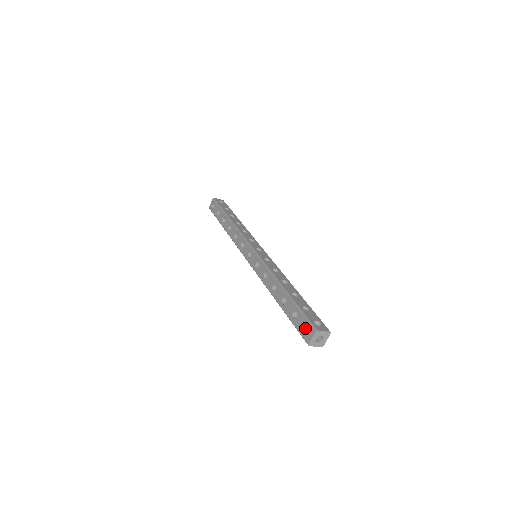
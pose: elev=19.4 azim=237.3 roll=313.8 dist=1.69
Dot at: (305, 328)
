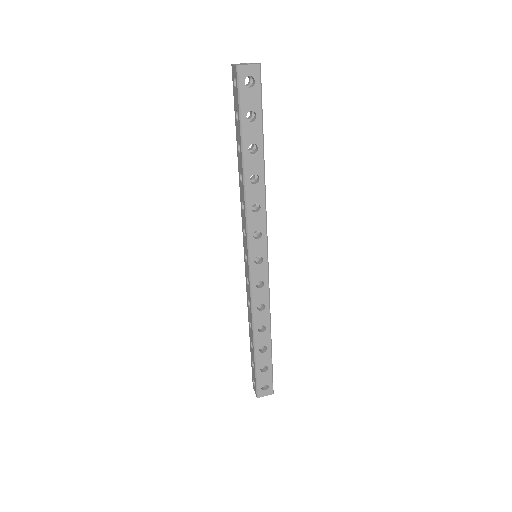
Dot at: occluded
